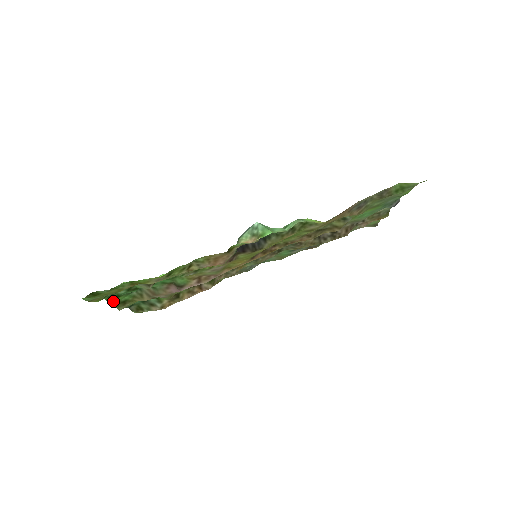
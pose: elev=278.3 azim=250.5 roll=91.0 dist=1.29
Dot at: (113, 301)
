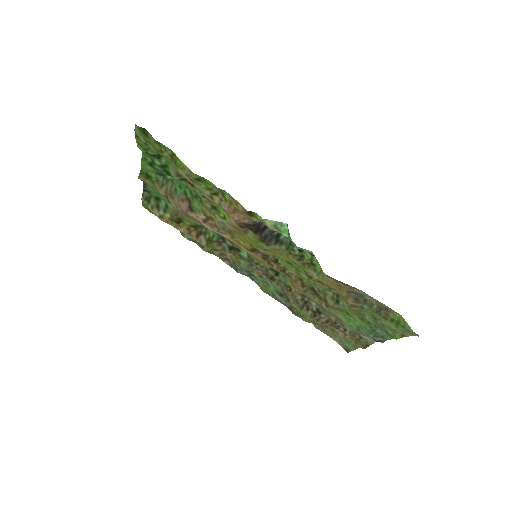
Dot at: (144, 164)
